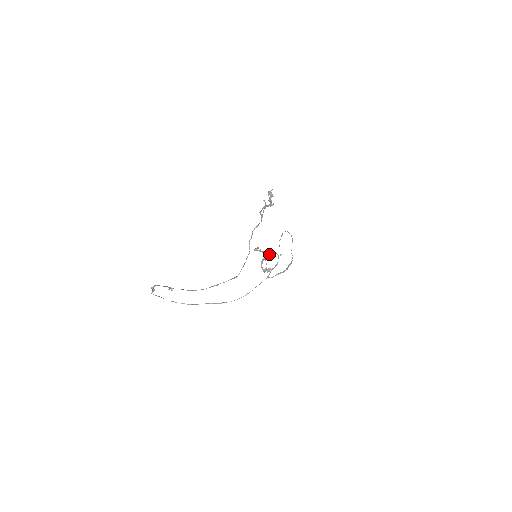
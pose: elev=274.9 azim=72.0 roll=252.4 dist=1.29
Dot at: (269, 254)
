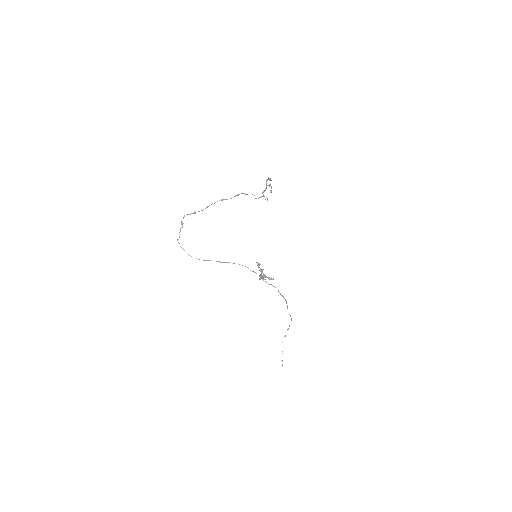
Dot at: (267, 277)
